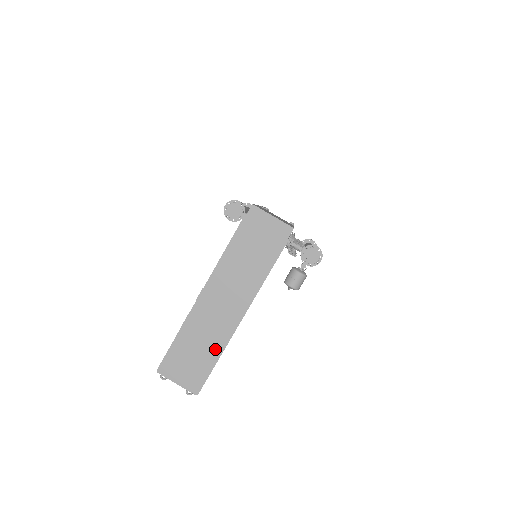
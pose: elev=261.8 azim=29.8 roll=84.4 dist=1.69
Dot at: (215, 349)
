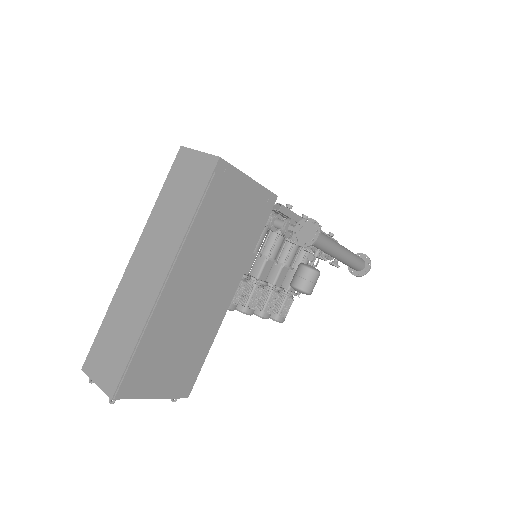
Dot at: (135, 331)
